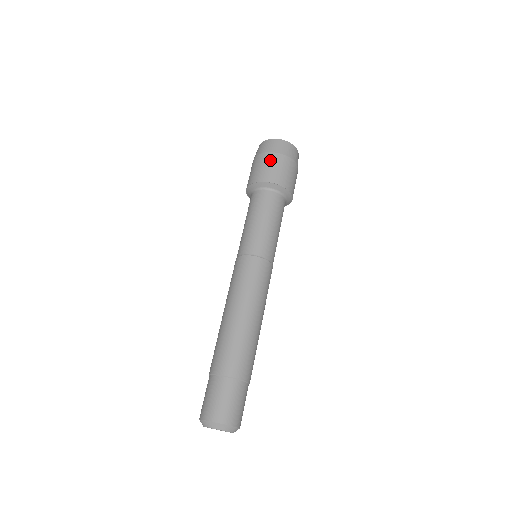
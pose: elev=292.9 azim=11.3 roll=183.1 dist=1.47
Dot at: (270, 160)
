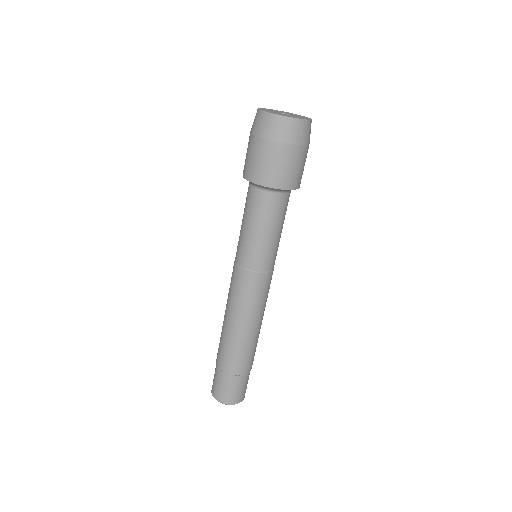
Dot at: (265, 152)
